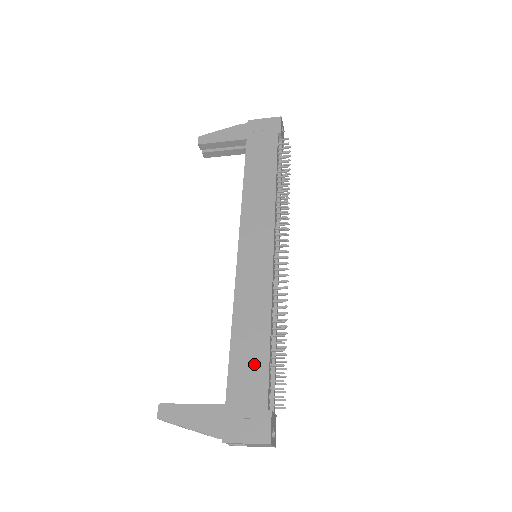
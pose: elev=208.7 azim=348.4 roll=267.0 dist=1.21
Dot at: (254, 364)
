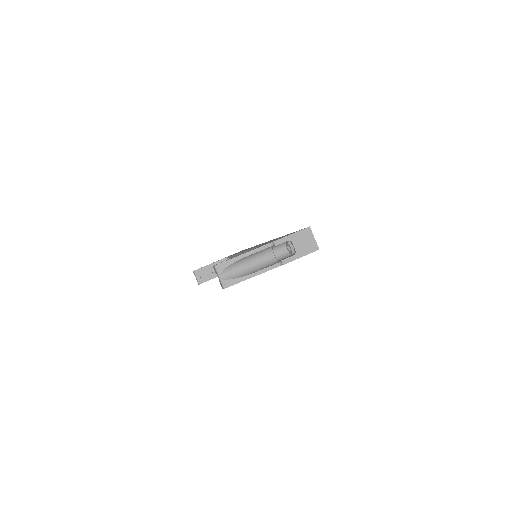
Dot at: occluded
